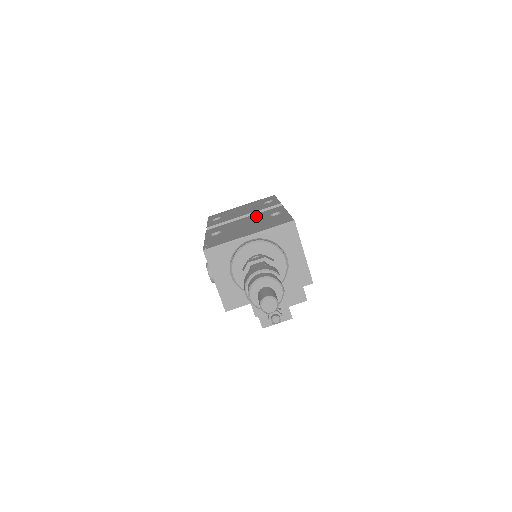
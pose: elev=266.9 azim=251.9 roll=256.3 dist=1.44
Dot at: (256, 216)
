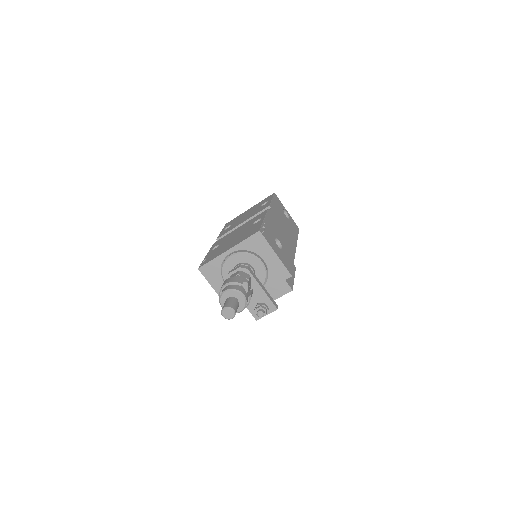
Dot at: (246, 224)
